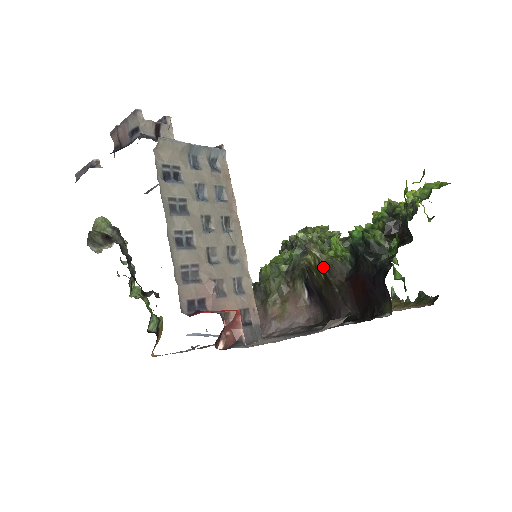
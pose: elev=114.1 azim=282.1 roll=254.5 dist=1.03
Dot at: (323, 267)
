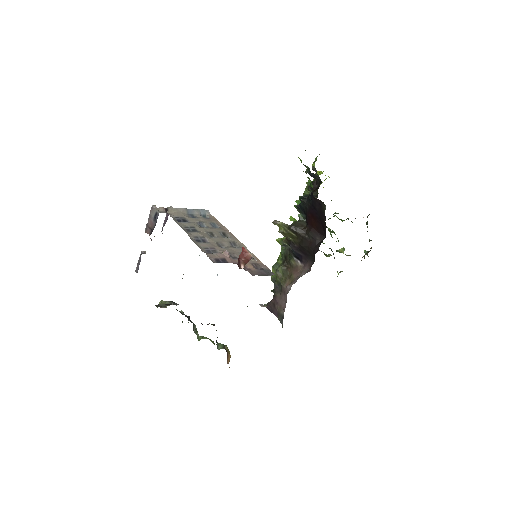
Dot at: (290, 228)
